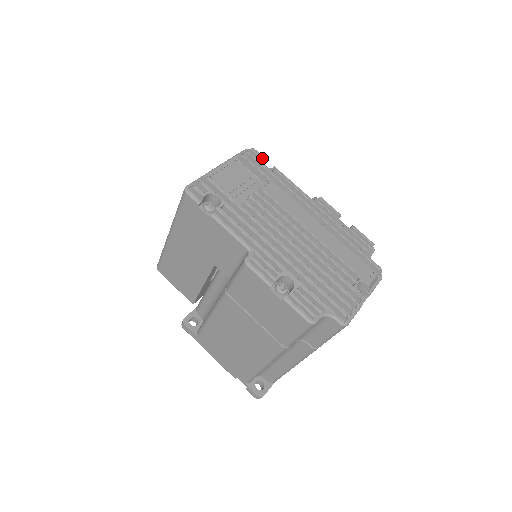
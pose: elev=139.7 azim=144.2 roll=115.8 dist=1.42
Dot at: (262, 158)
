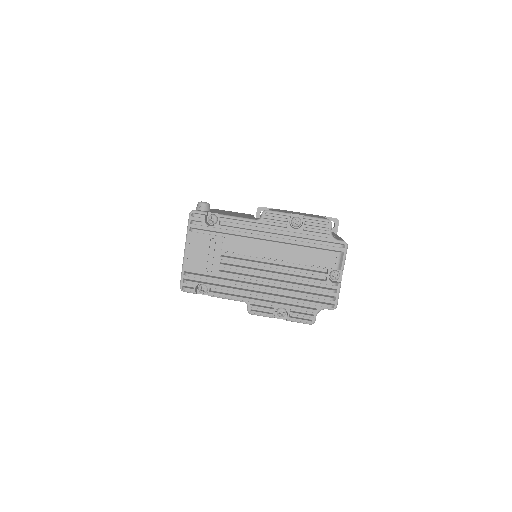
Dot at: (205, 216)
